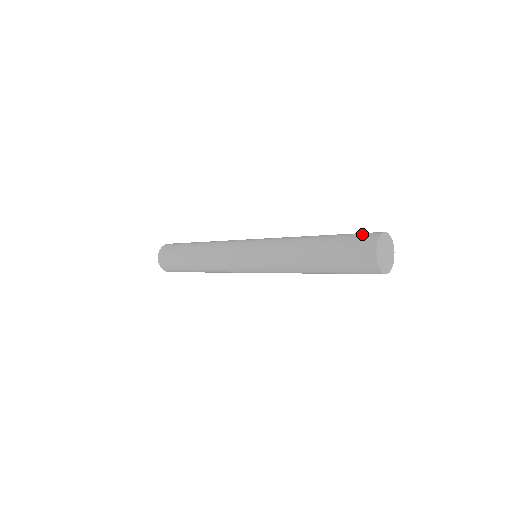
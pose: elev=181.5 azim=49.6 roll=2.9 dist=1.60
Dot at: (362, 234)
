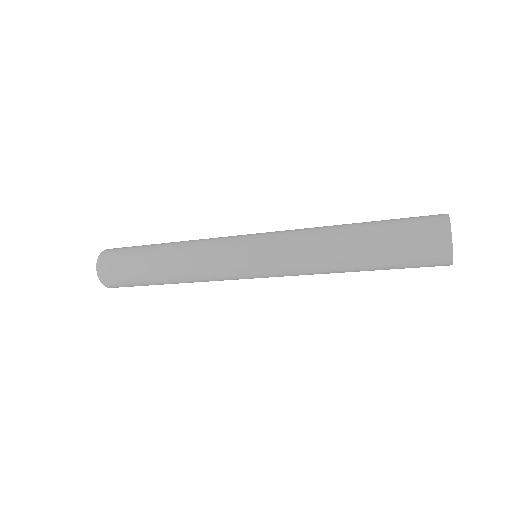
Dot at: (421, 217)
